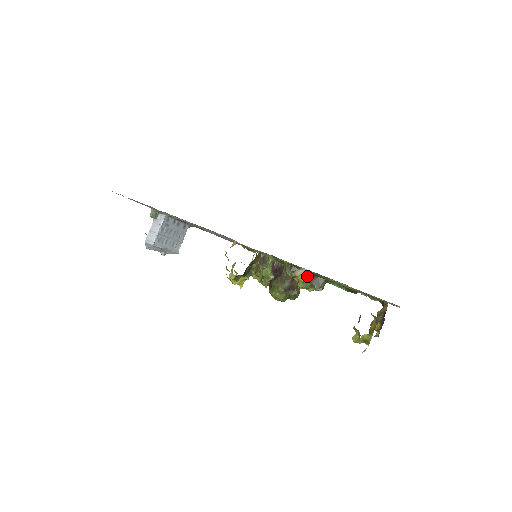
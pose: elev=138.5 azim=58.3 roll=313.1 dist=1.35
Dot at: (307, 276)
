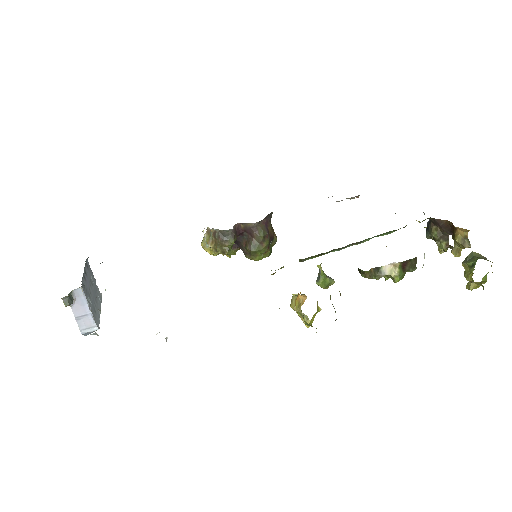
Dot at: (399, 268)
